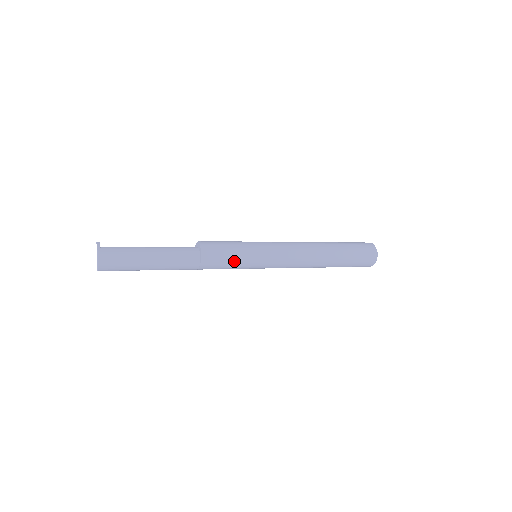
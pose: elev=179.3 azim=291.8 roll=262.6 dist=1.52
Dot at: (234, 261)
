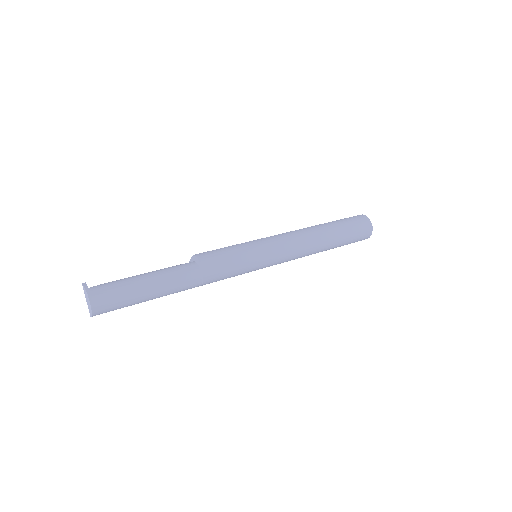
Dot at: (237, 268)
